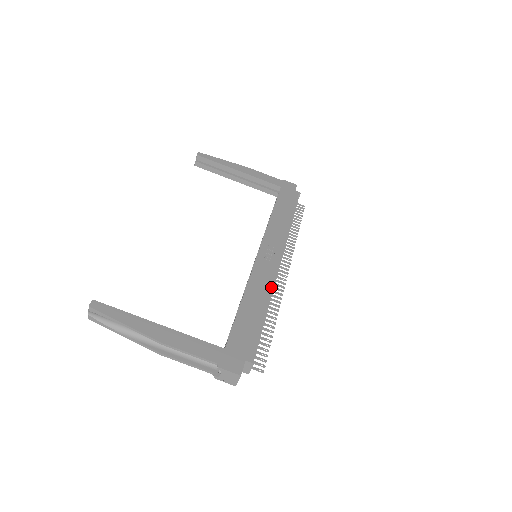
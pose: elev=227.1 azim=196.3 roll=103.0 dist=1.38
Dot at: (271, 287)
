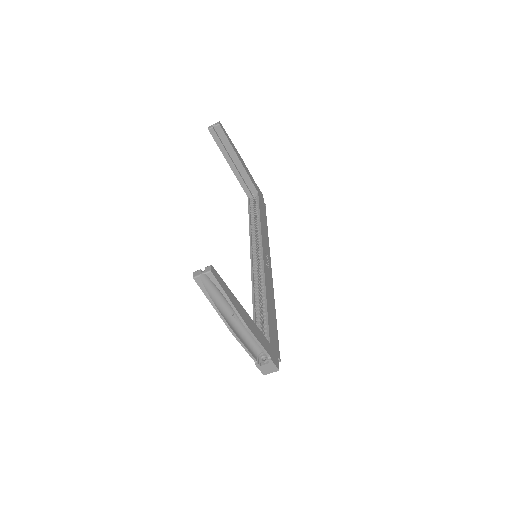
Dot at: occluded
